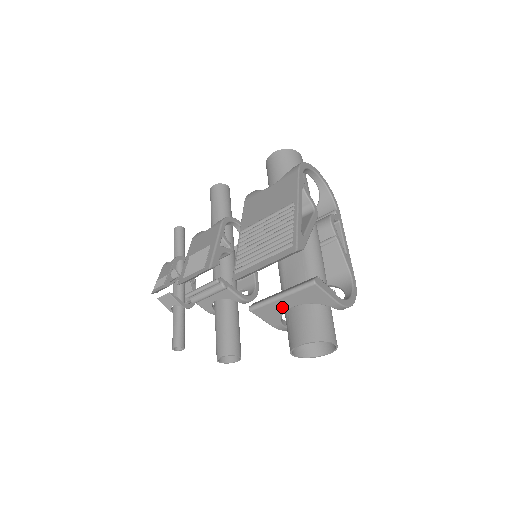
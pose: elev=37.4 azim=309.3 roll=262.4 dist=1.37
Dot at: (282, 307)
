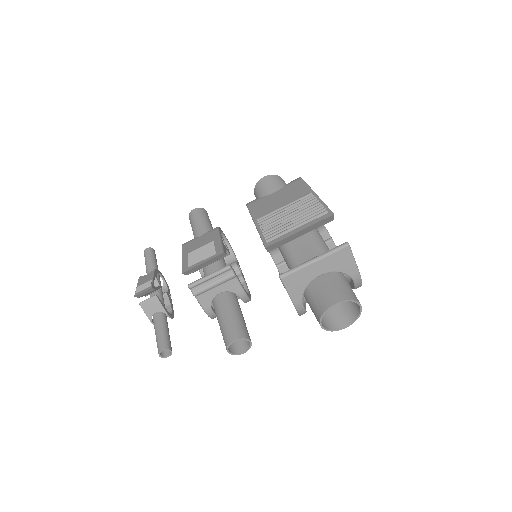
Dot at: (311, 274)
